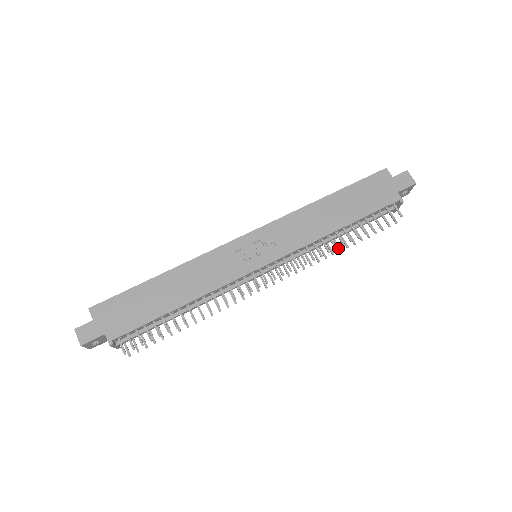
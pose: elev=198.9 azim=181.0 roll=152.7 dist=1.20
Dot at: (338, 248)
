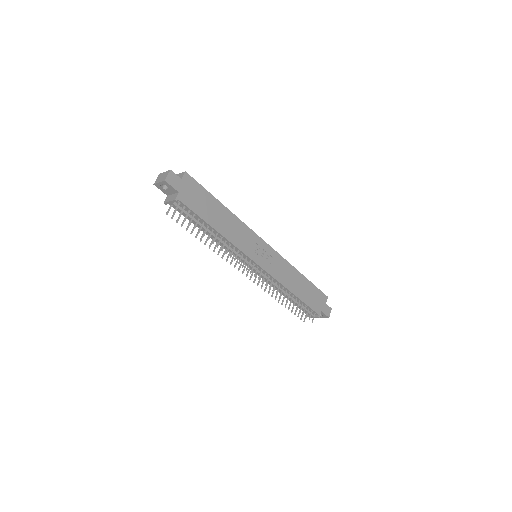
Dot at: (279, 299)
